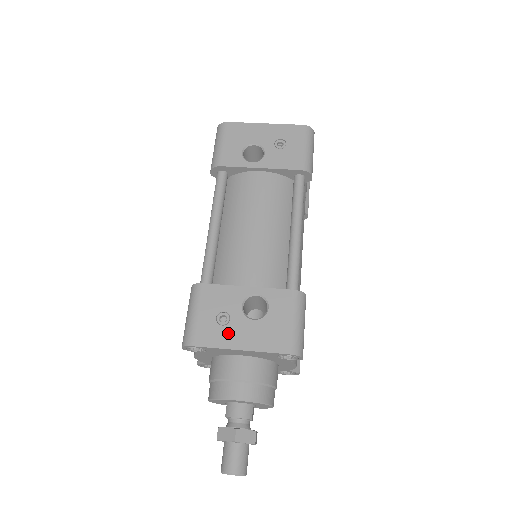
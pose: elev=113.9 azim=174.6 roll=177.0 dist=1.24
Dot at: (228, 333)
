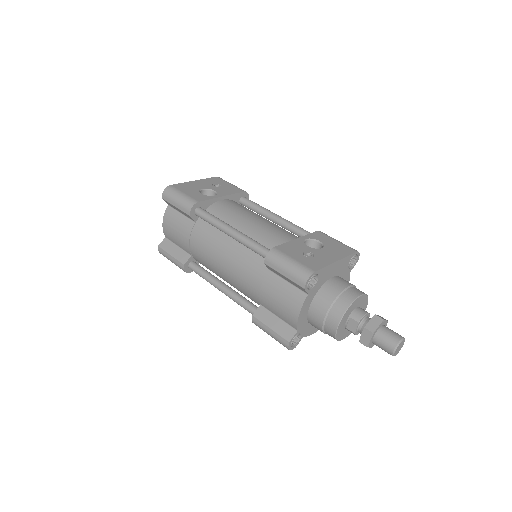
Dot at: (321, 258)
